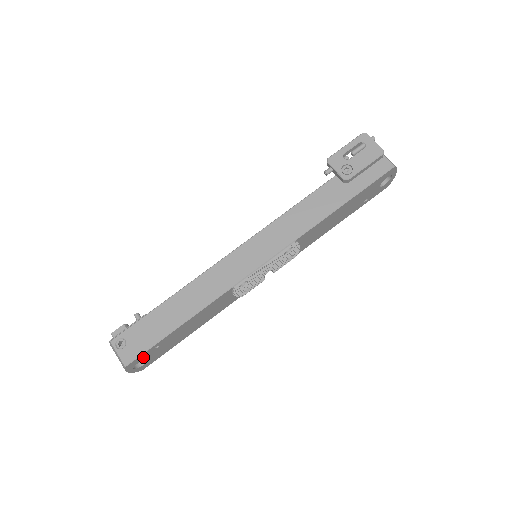
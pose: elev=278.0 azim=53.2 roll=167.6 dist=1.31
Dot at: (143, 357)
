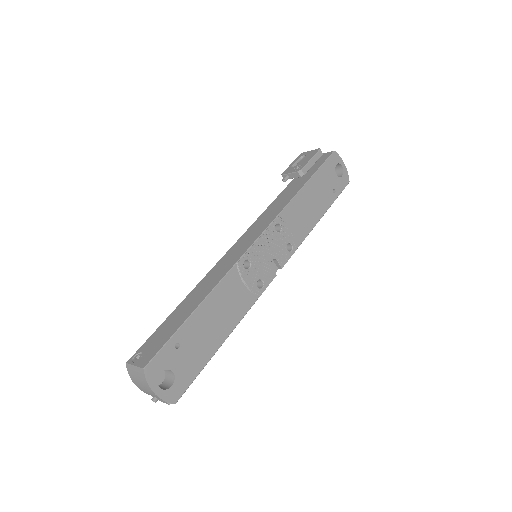
Dot at: (164, 361)
